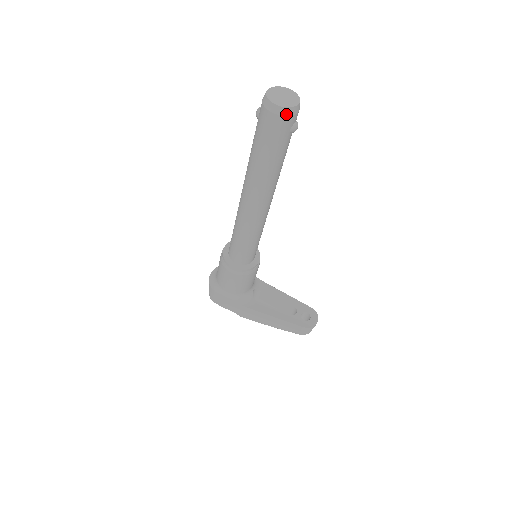
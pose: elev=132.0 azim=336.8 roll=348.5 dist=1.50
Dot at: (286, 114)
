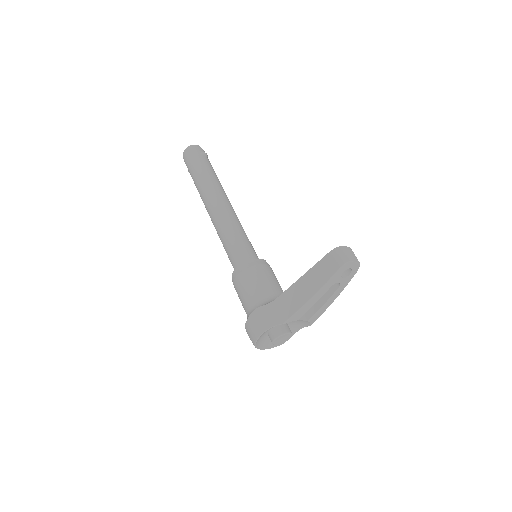
Dot at: (191, 148)
